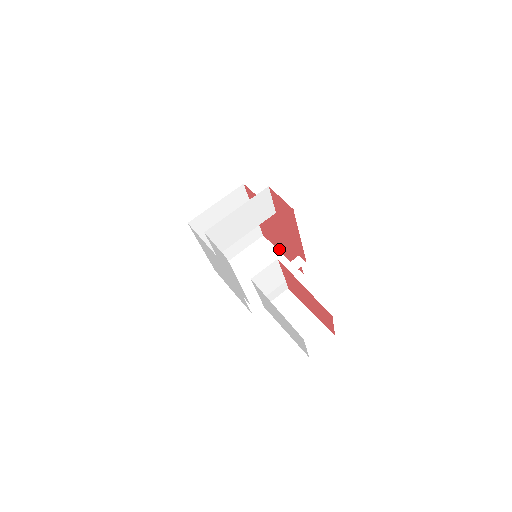
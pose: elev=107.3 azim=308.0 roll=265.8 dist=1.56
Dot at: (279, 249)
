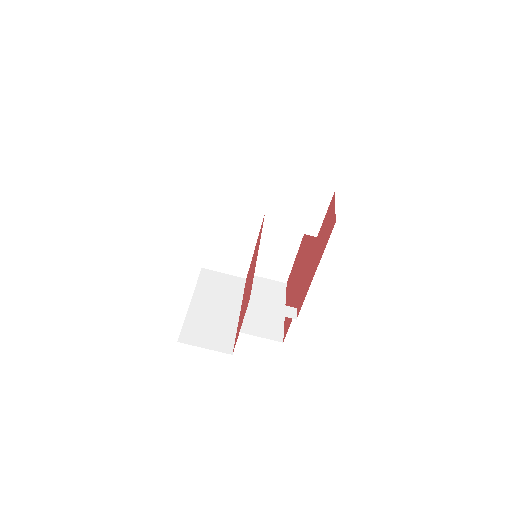
Dot at: (287, 302)
